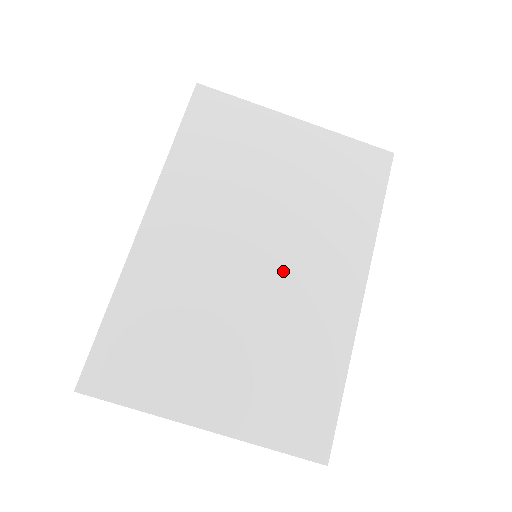
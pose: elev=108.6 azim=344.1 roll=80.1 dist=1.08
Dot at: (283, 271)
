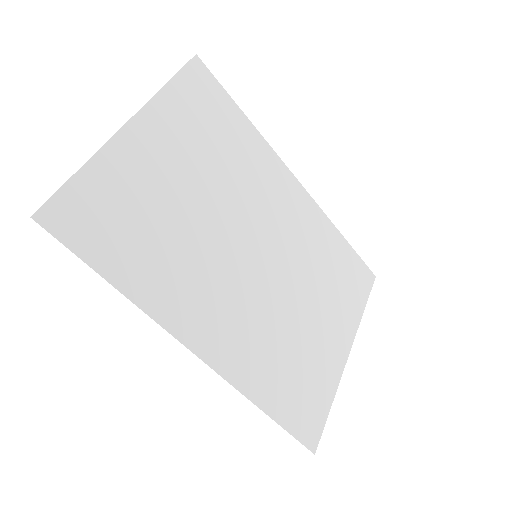
Dot at: (272, 239)
